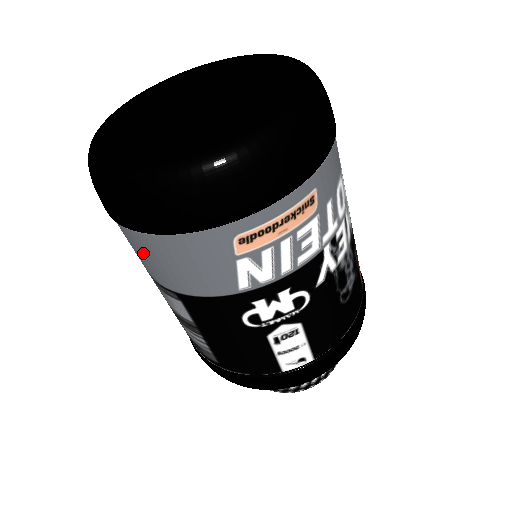
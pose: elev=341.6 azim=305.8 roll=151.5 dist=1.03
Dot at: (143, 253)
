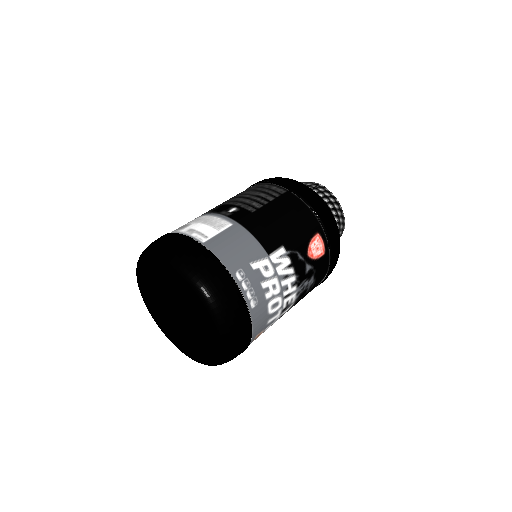
Dot at: occluded
